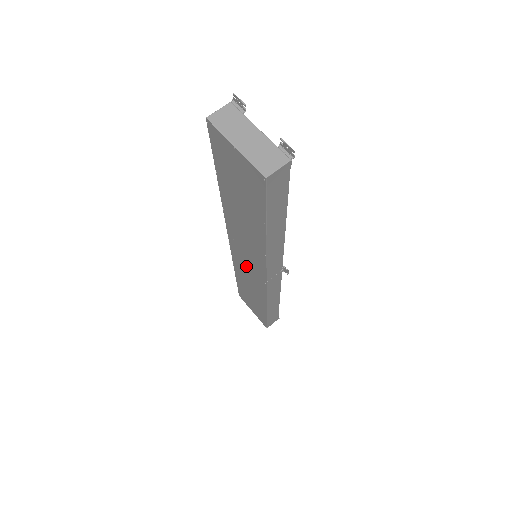
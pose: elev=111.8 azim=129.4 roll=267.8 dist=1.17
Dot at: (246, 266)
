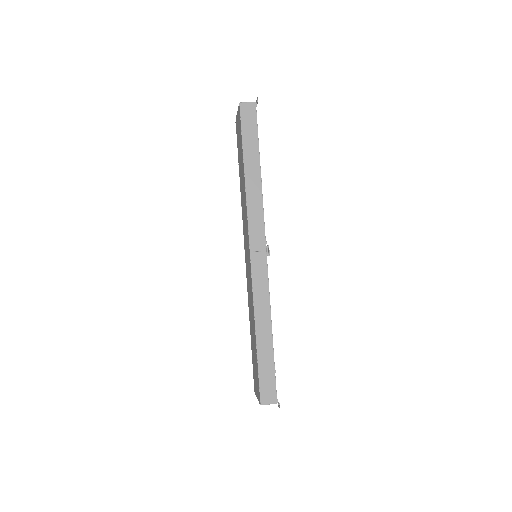
Dot at: (248, 270)
